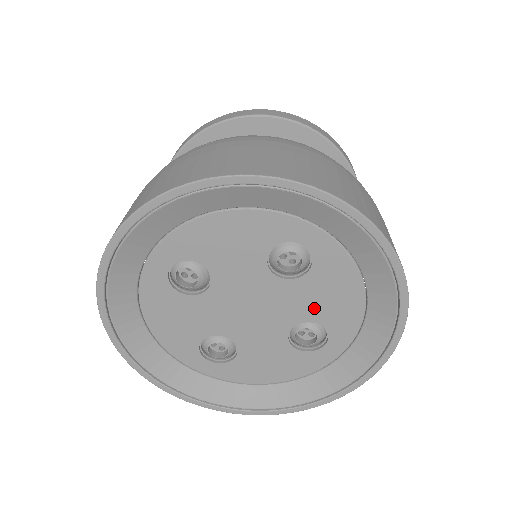
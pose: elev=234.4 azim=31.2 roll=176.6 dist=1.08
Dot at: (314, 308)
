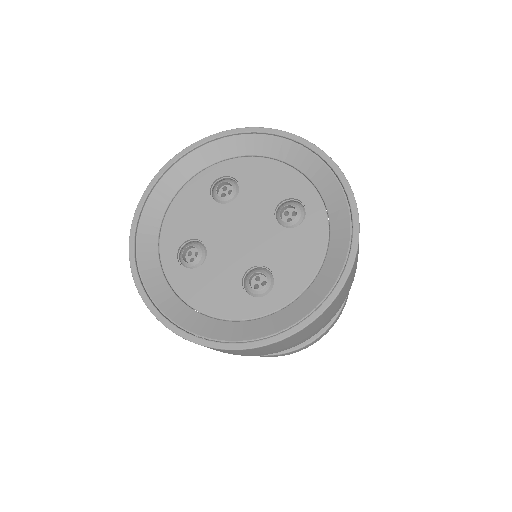
Dot at: (268, 196)
